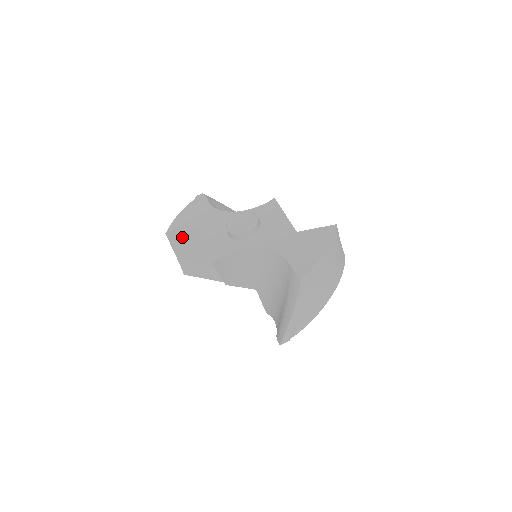
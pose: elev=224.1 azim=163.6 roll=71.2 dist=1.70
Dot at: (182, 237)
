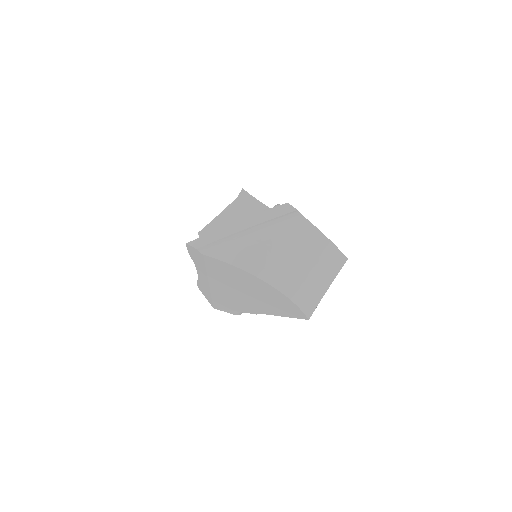
Dot at: occluded
